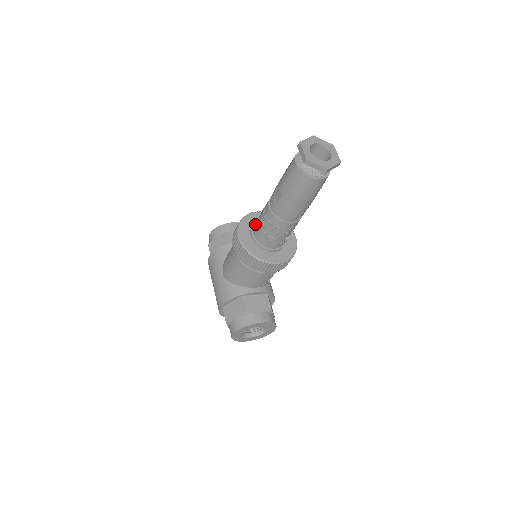
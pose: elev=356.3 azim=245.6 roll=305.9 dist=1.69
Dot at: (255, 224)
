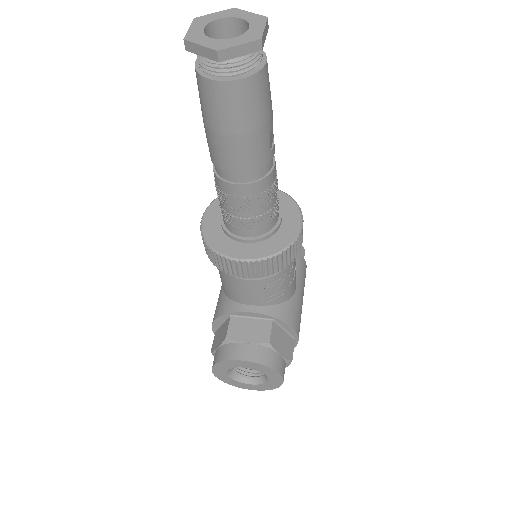
Dot at: occluded
